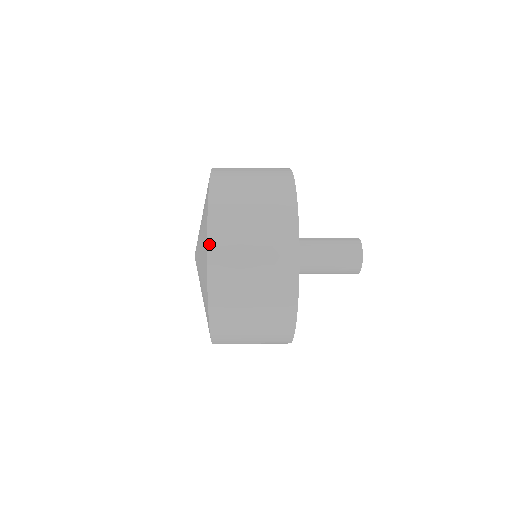
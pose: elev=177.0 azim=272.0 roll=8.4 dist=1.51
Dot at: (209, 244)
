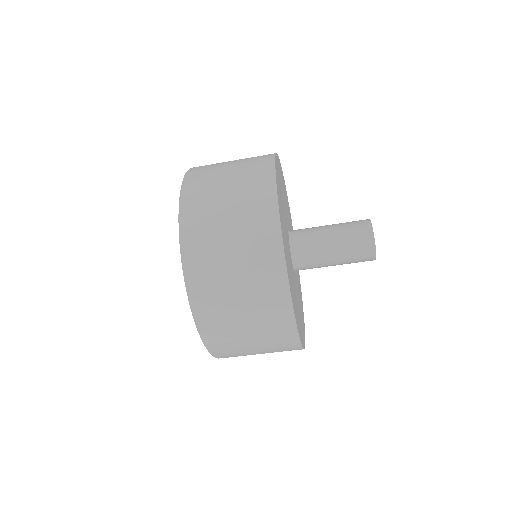
Dot at: (181, 227)
